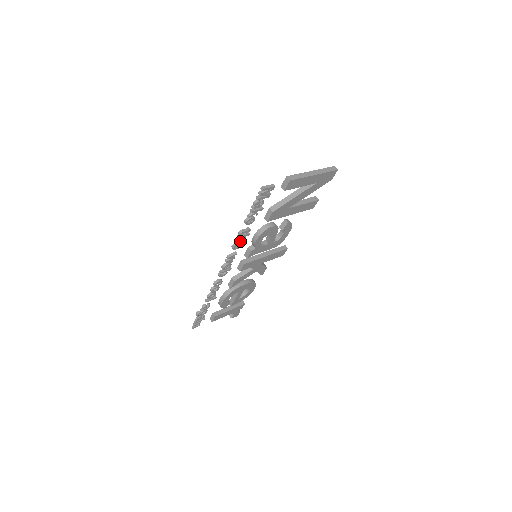
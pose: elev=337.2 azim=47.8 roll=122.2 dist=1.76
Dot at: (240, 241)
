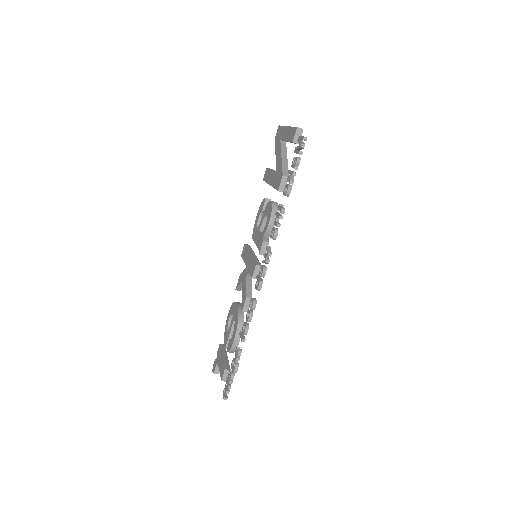
Dot at: (278, 225)
